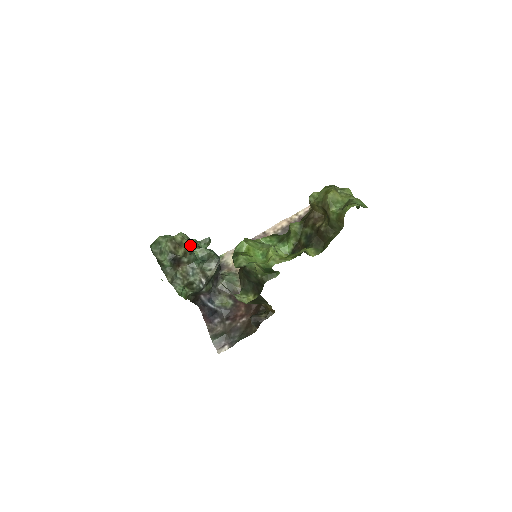
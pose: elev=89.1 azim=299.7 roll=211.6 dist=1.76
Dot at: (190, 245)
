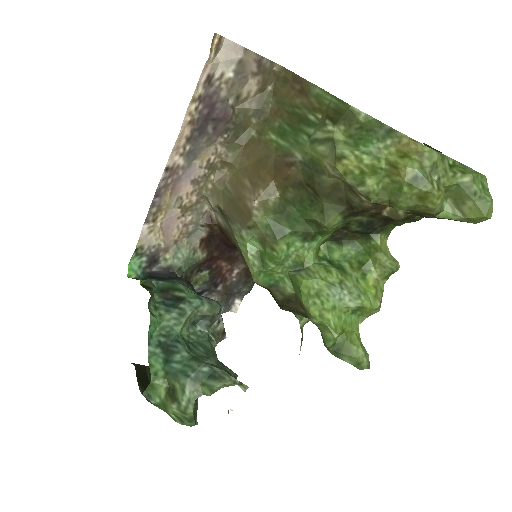
Dot at: (213, 362)
